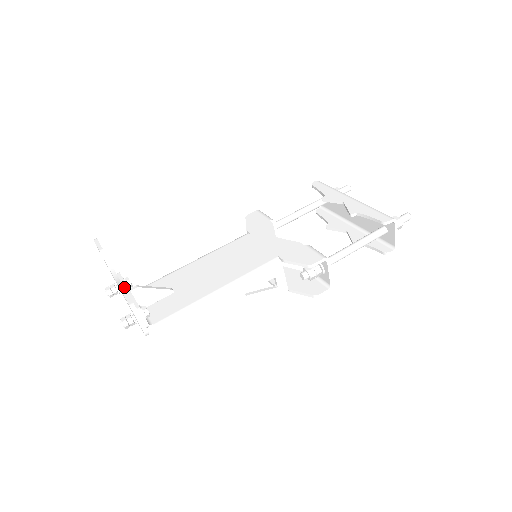
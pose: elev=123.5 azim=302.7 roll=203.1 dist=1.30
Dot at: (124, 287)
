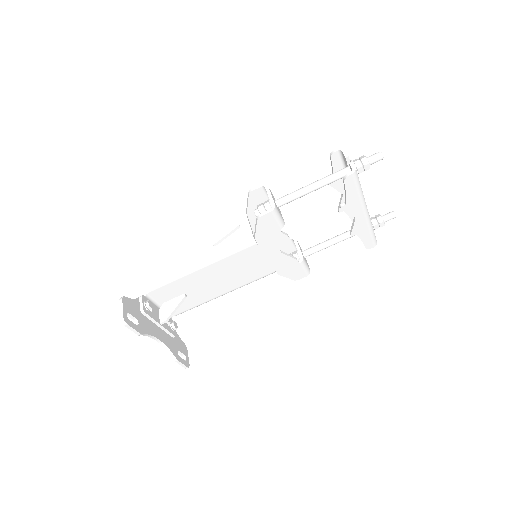
Dot at: (177, 360)
